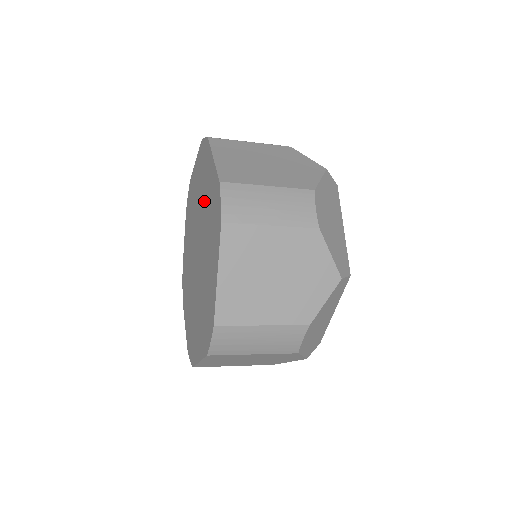
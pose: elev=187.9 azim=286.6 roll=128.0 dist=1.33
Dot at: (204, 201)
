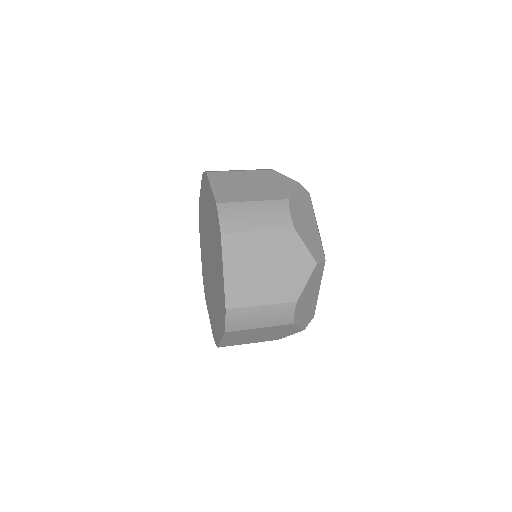
Dot at: (216, 261)
